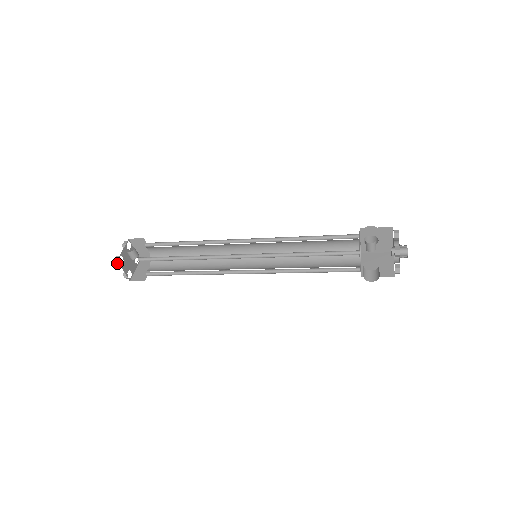
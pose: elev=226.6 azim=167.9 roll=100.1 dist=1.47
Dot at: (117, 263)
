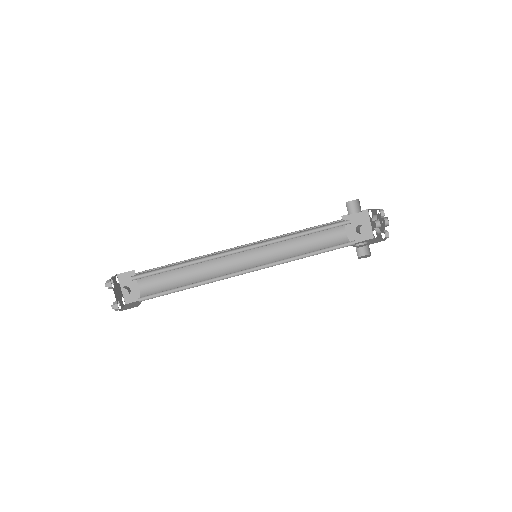
Dot at: (117, 310)
